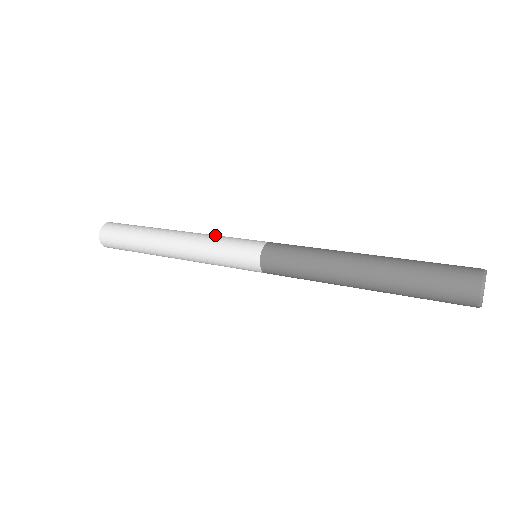
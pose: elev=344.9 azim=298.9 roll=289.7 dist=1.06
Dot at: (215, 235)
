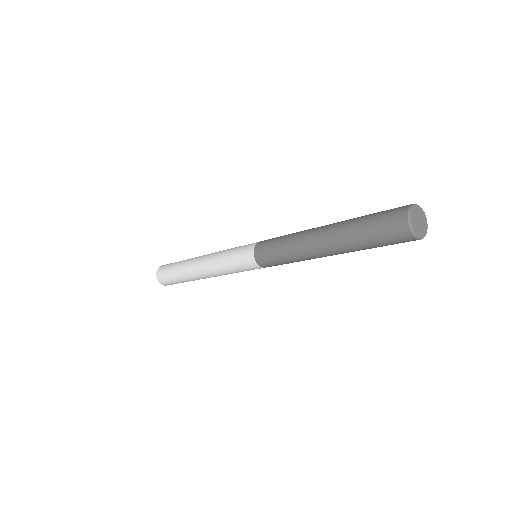
Dot at: occluded
